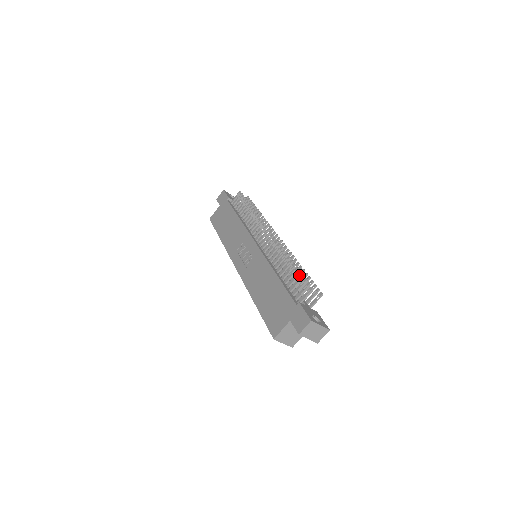
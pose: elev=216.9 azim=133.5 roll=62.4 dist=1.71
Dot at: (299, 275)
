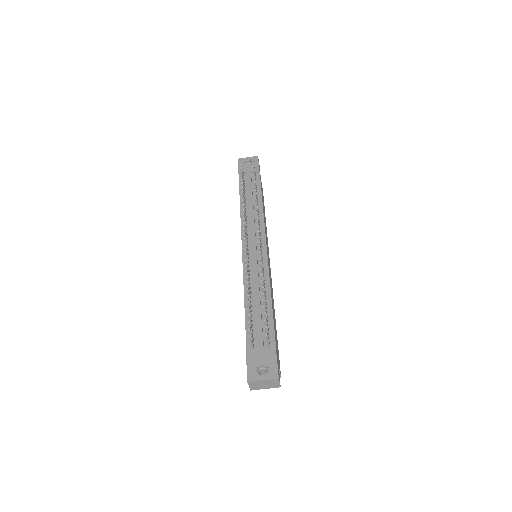
Dot at: (249, 311)
